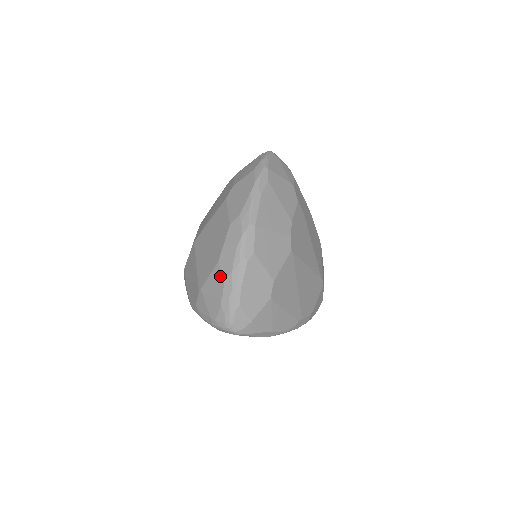
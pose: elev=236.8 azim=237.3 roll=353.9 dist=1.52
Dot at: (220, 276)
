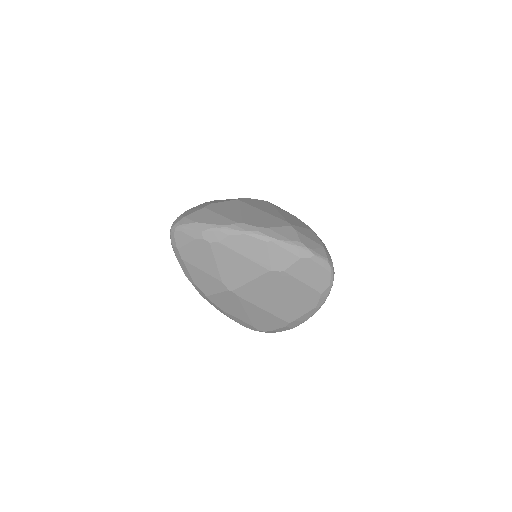
Dot at: occluded
